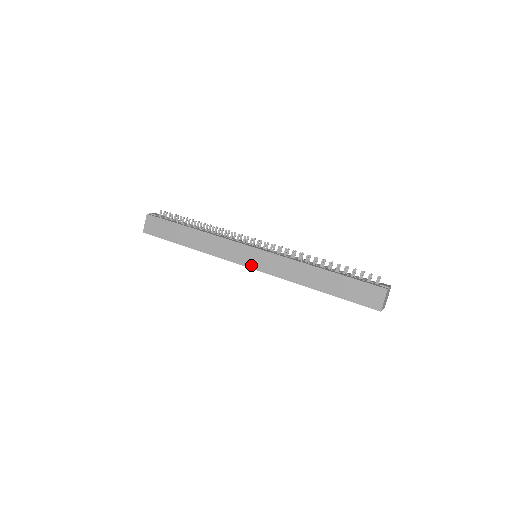
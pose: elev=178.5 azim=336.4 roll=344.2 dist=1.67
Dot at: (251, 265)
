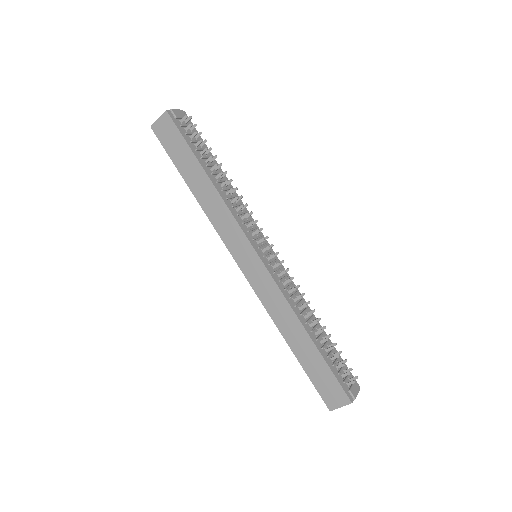
Dot at: (243, 267)
